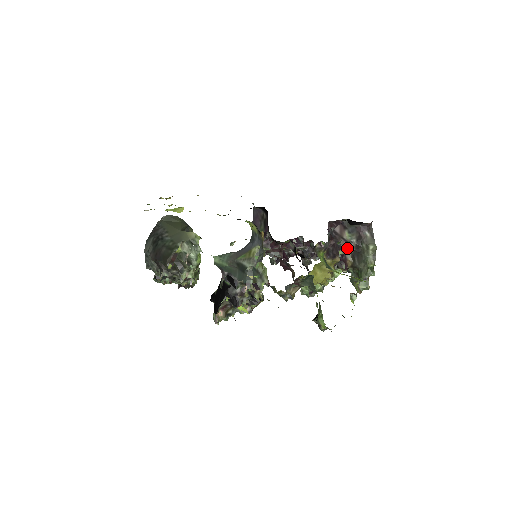
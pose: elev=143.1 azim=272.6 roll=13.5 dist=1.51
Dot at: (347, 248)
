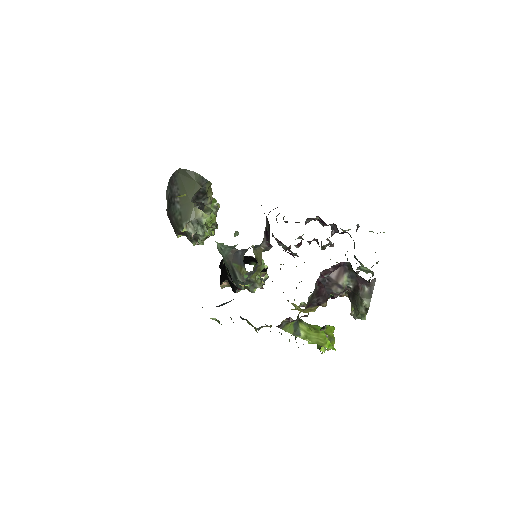
Dot at: (339, 294)
